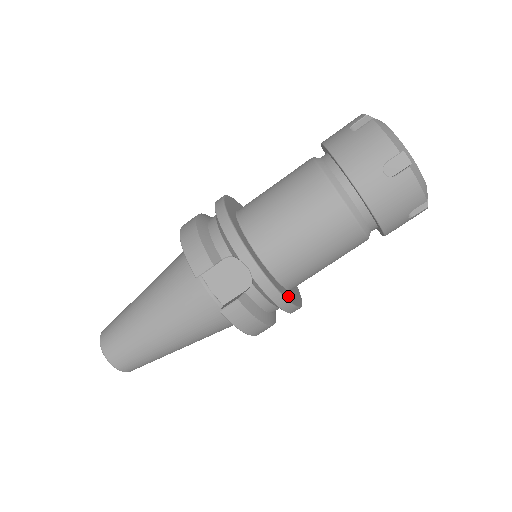
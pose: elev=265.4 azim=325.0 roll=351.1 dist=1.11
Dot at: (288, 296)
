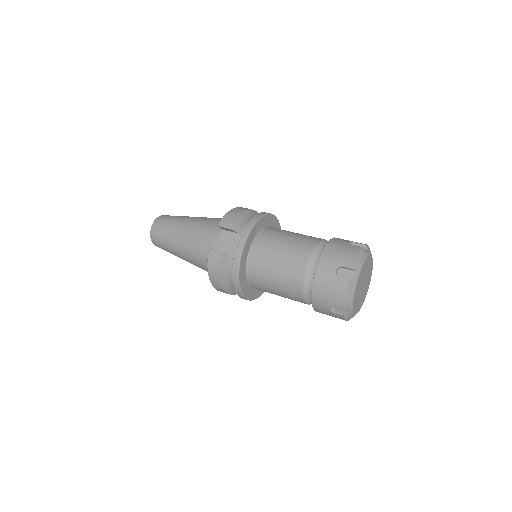
Dot at: (242, 281)
